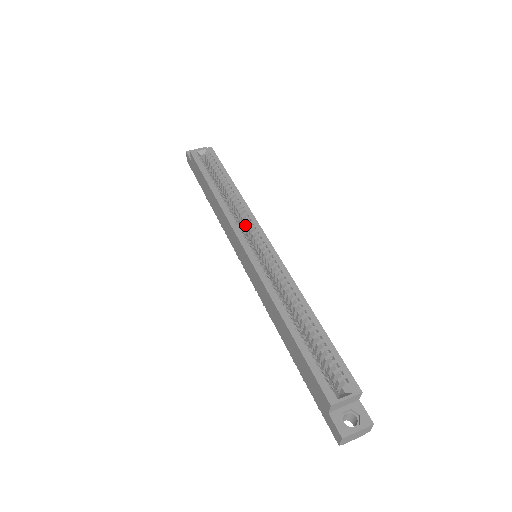
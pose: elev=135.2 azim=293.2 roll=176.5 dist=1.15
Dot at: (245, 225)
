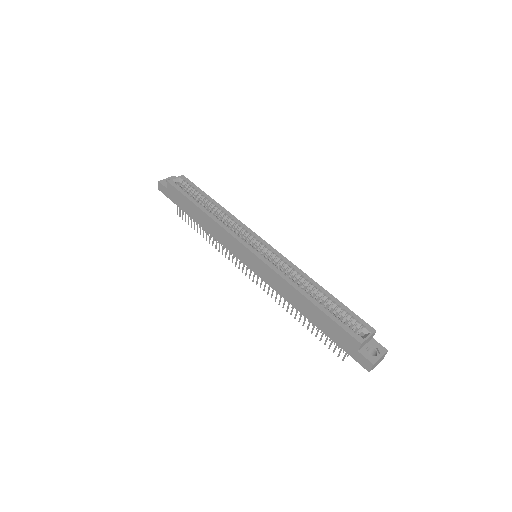
Dot at: (239, 233)
